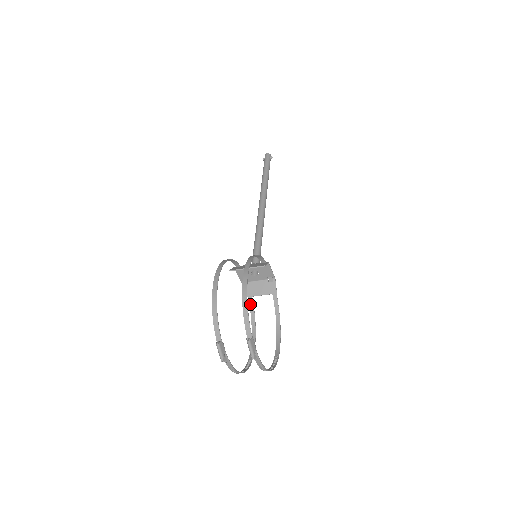
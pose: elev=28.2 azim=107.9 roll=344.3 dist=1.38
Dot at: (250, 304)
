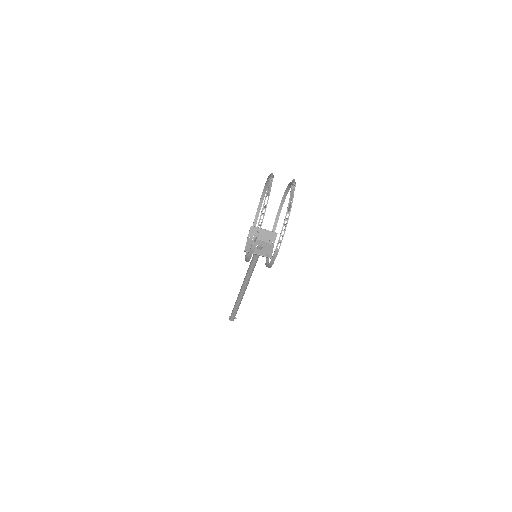
Dot at: occluded
